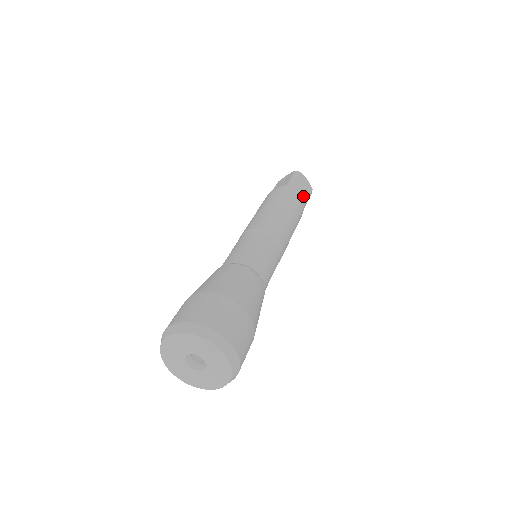
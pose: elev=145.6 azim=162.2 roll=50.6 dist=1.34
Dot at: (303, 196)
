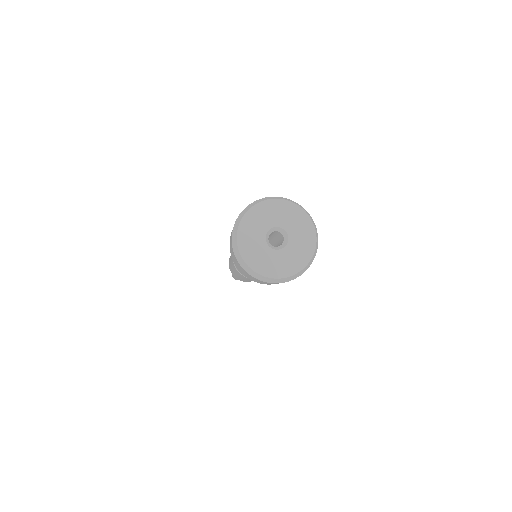
Dot at: occluded
